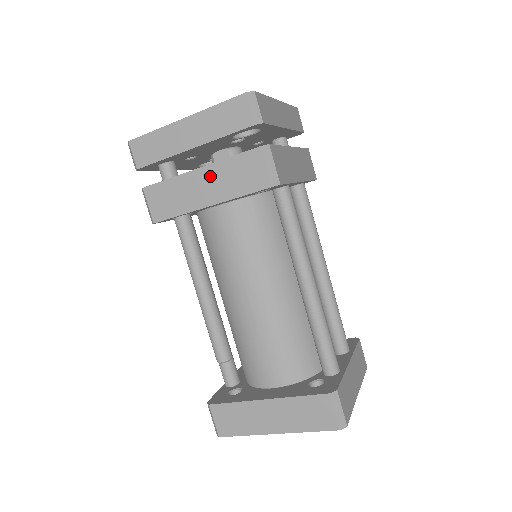
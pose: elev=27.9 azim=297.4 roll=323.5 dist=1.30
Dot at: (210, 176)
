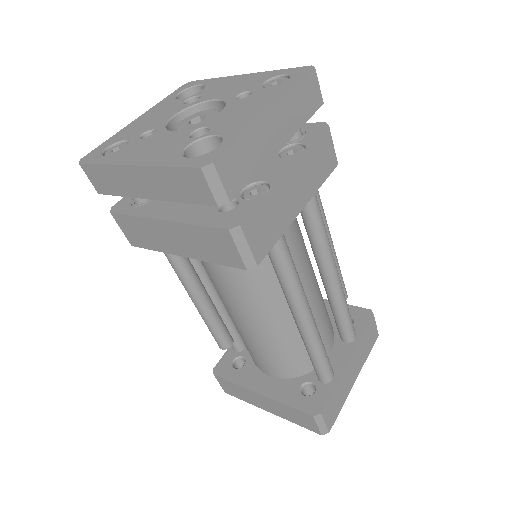
Dot at: (177, 232)
